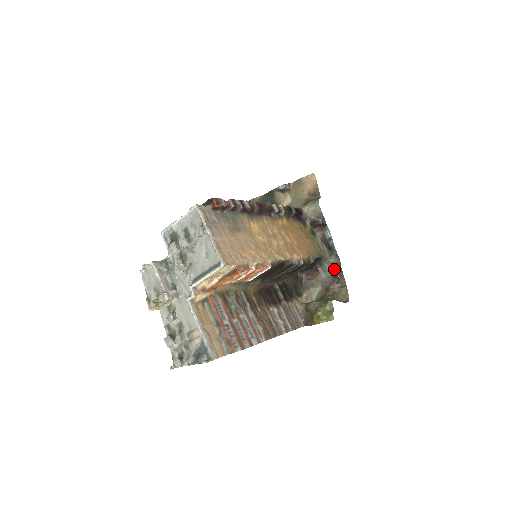
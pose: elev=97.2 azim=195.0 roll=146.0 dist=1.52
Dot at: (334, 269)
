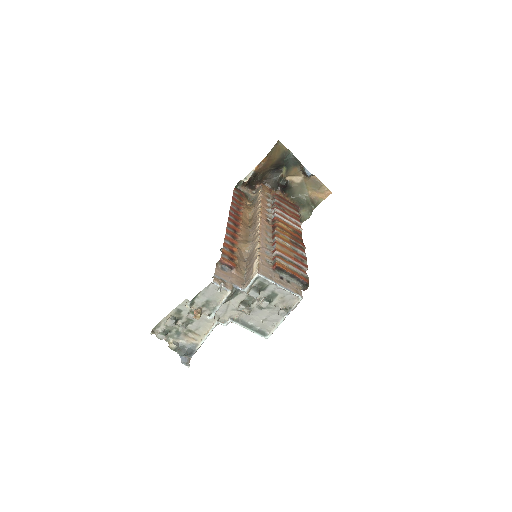
Dot at: occluded
